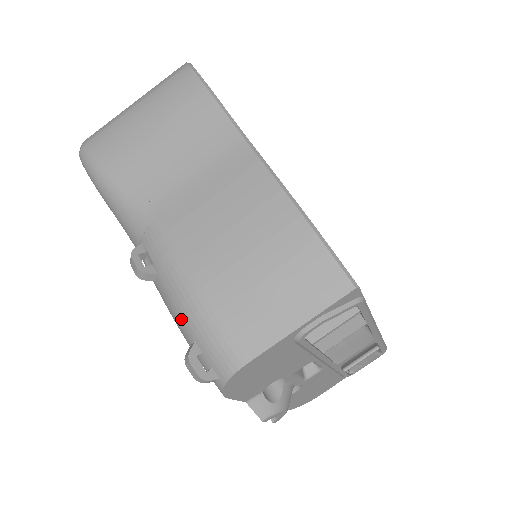
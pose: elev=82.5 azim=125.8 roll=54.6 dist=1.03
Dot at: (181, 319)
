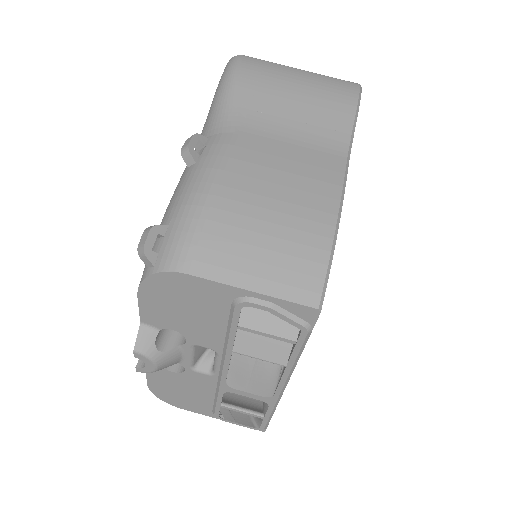
Dot at: (177, 202)
